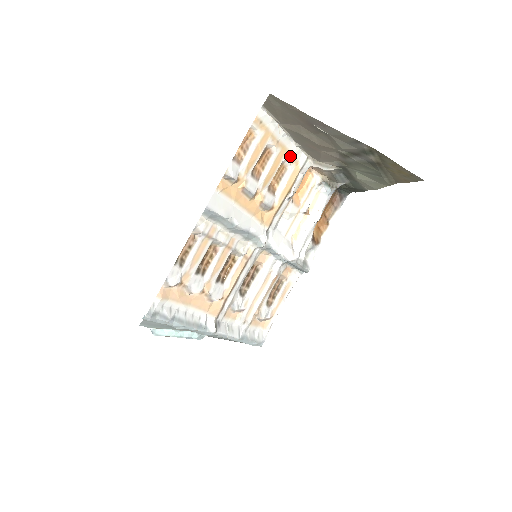
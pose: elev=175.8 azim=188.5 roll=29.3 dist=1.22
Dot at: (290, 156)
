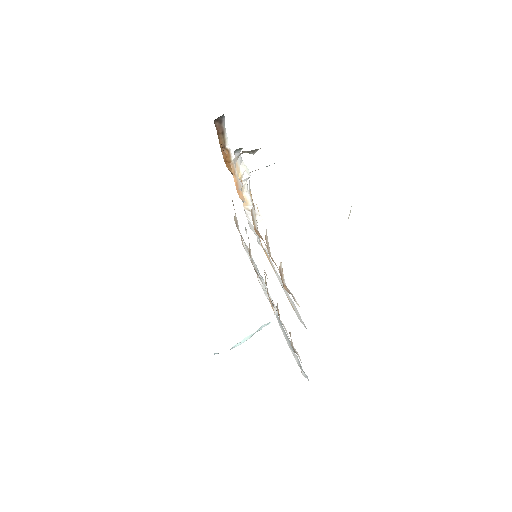
Dot at: occluded
